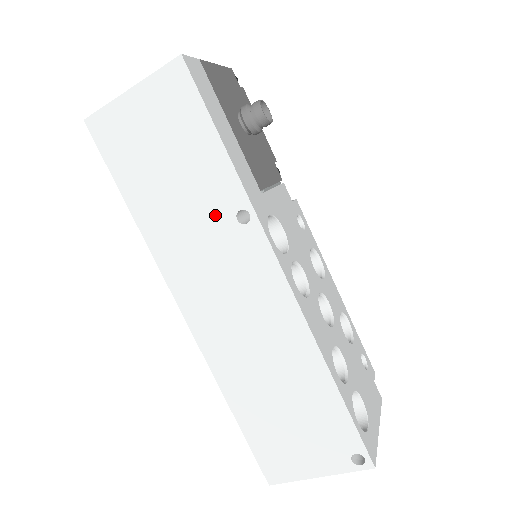
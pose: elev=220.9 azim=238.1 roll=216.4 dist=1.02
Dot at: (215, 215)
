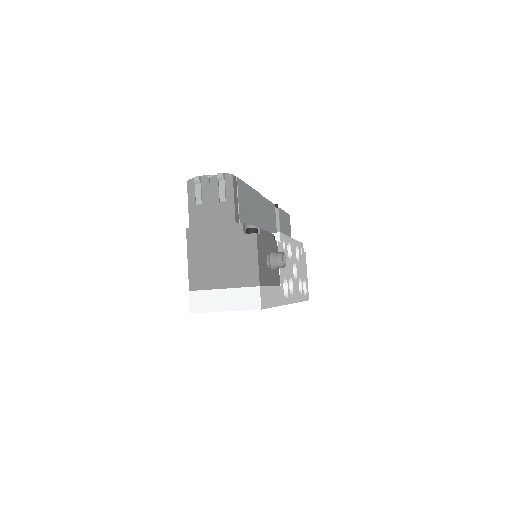
Dot at: occluded
